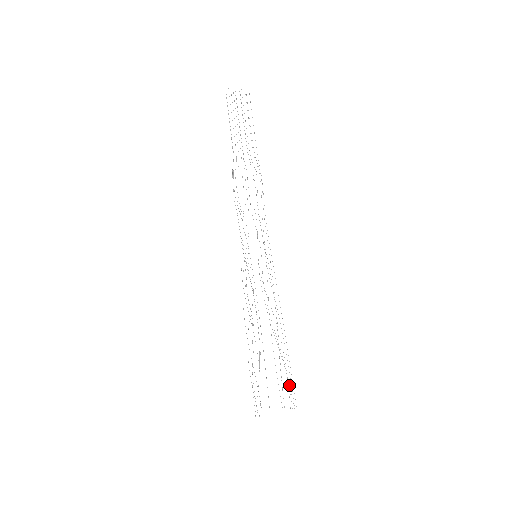
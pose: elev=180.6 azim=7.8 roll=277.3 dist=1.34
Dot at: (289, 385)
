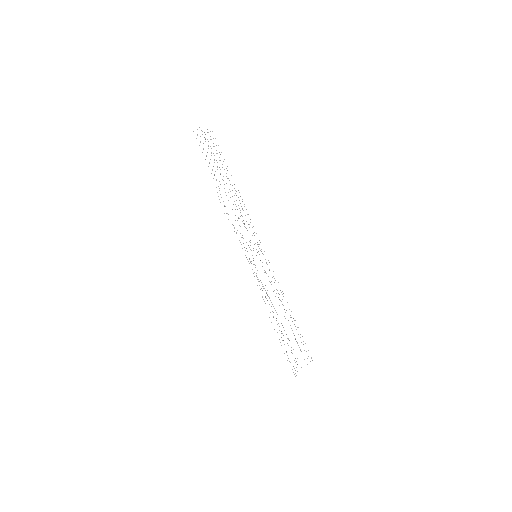
Dot at: occluded
